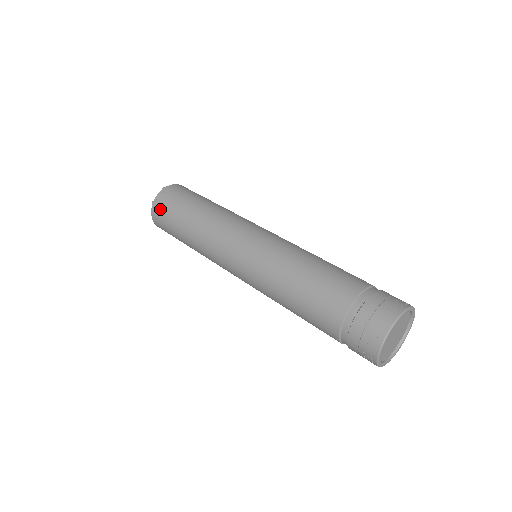
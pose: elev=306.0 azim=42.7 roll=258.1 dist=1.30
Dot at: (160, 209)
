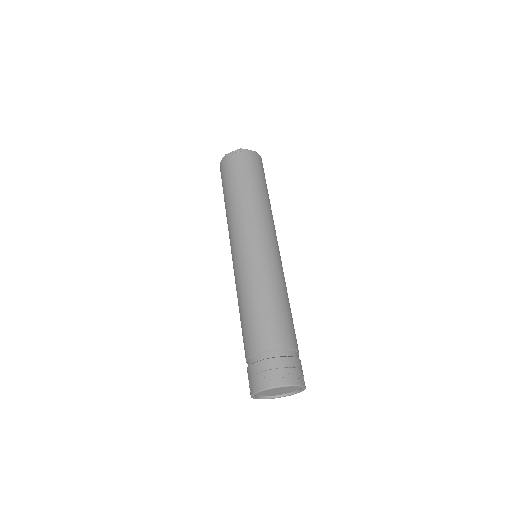
Dot at: (226, 165)
